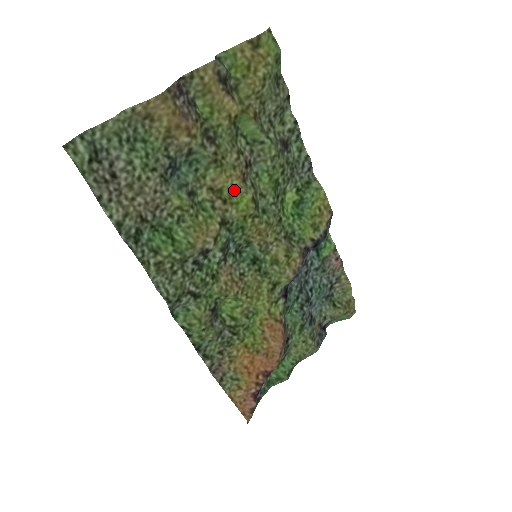
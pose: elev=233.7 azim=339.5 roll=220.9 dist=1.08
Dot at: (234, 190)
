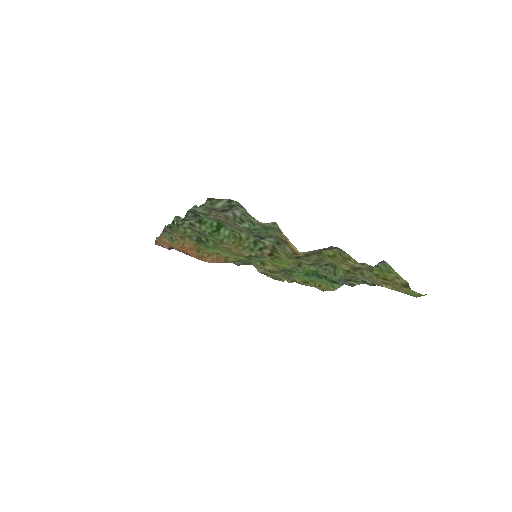
Dot at: (284, 259)
